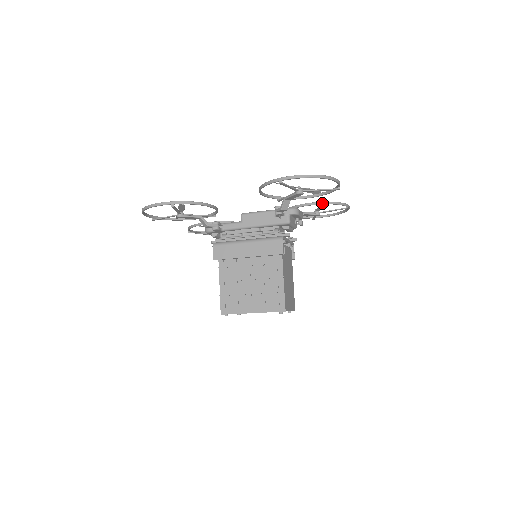
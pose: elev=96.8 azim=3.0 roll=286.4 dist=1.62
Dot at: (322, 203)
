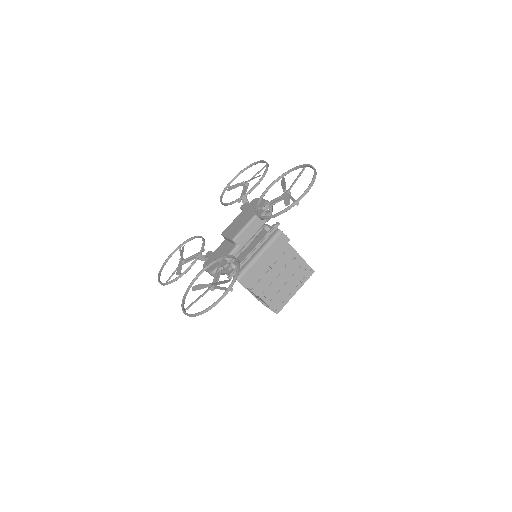
Dot at: (262, 178)
